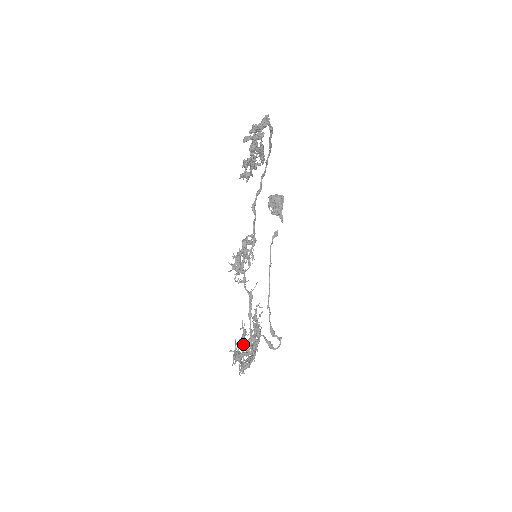
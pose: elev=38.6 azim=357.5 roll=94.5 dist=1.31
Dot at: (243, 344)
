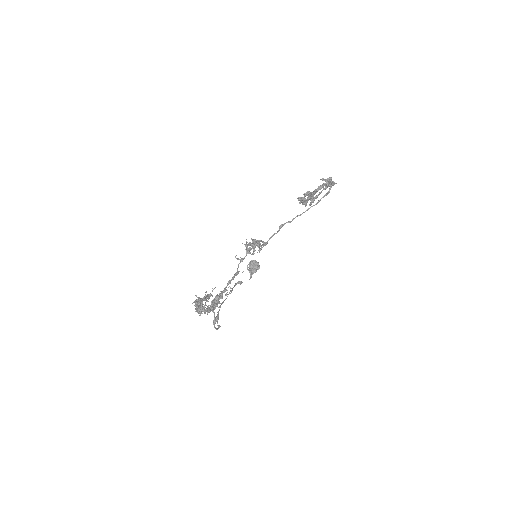
Dot at: (202, 302)
